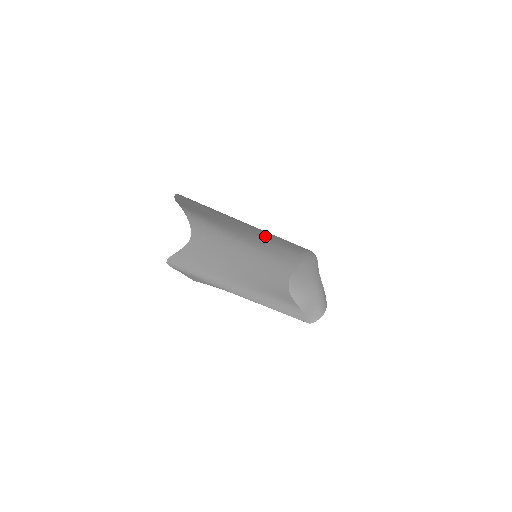
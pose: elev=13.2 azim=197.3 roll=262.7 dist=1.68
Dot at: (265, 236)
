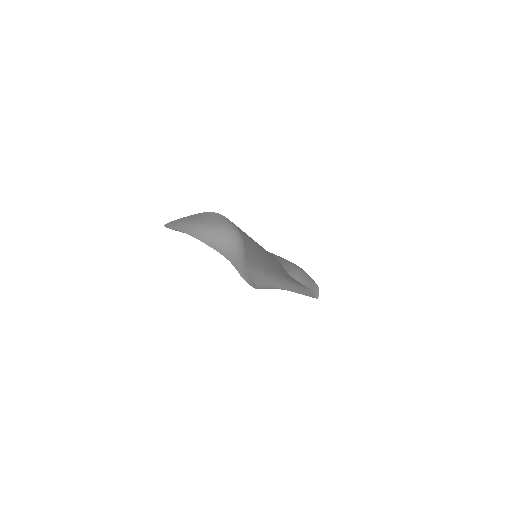
Dot at: occluded
